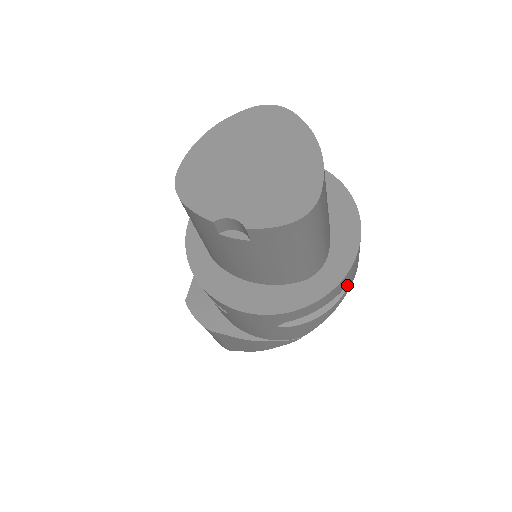
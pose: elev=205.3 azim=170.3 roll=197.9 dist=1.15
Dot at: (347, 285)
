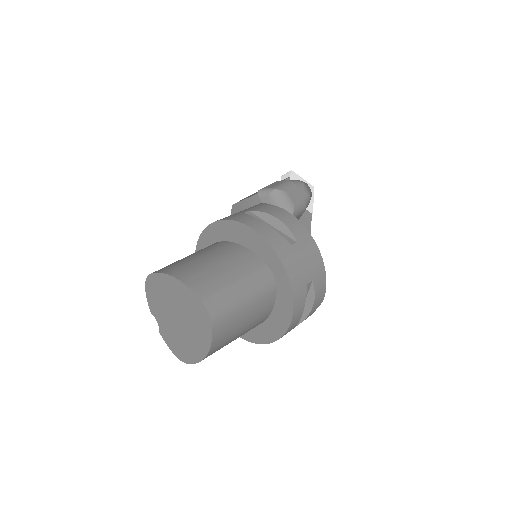
Dot at: occluded
